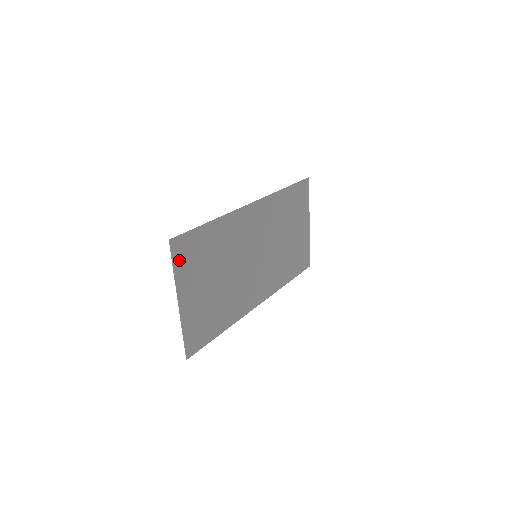
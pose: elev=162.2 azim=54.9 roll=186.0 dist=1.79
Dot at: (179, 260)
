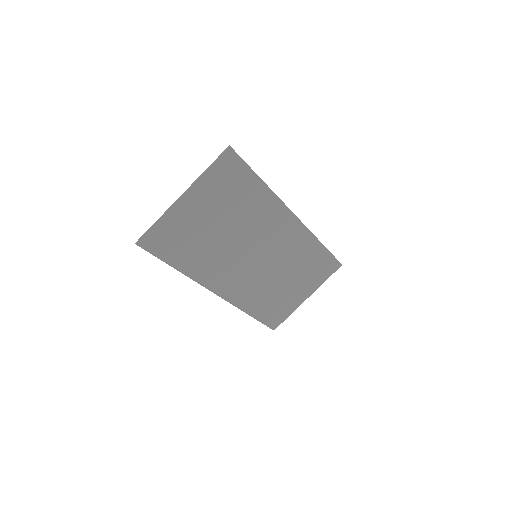
Dot at: (218, 169)
